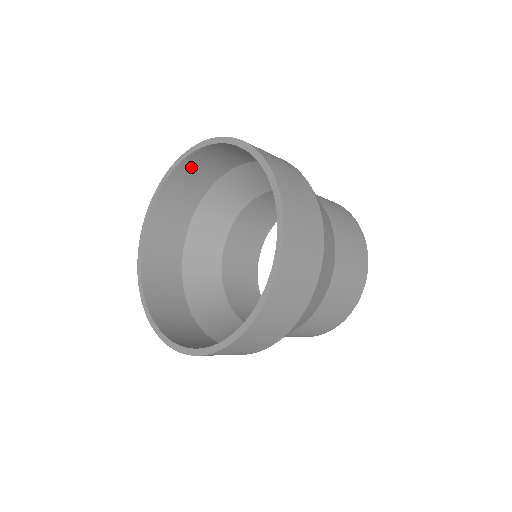
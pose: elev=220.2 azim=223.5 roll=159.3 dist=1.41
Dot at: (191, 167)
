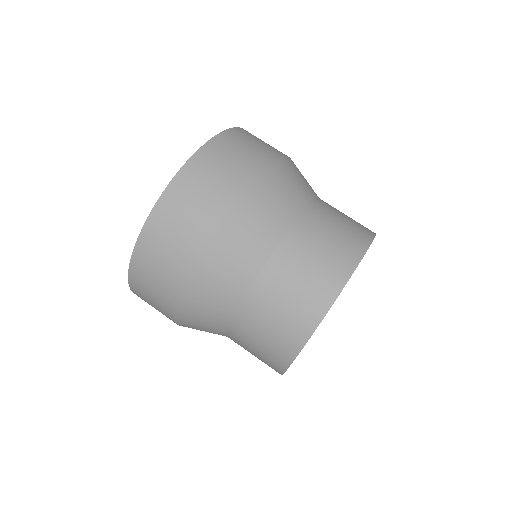
Dot at: occluded
